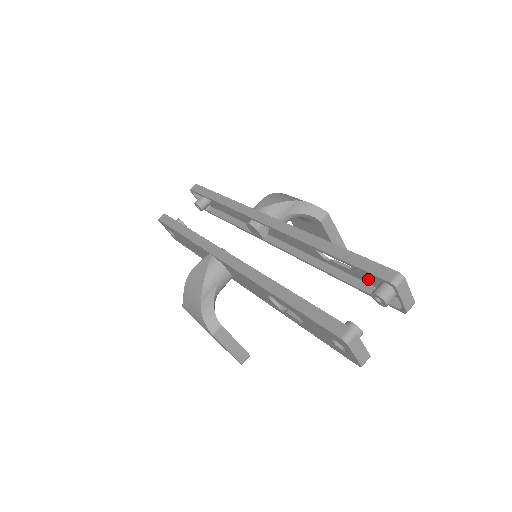
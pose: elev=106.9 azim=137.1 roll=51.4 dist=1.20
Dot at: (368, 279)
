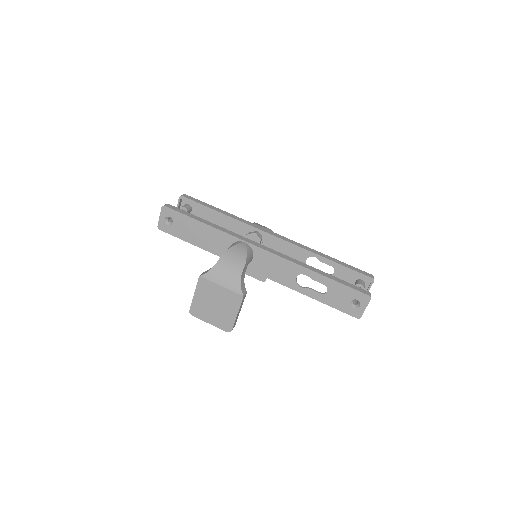
Dot at: occluded
